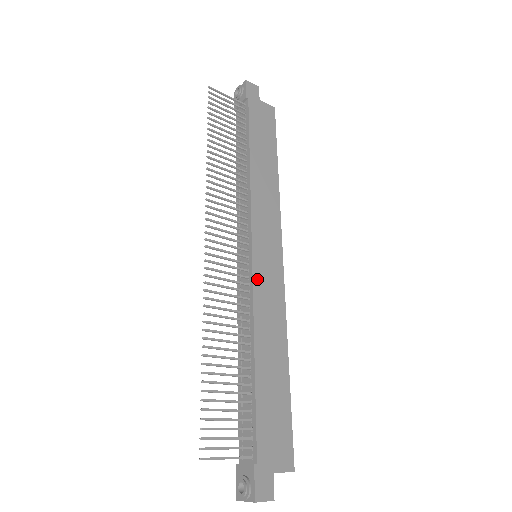
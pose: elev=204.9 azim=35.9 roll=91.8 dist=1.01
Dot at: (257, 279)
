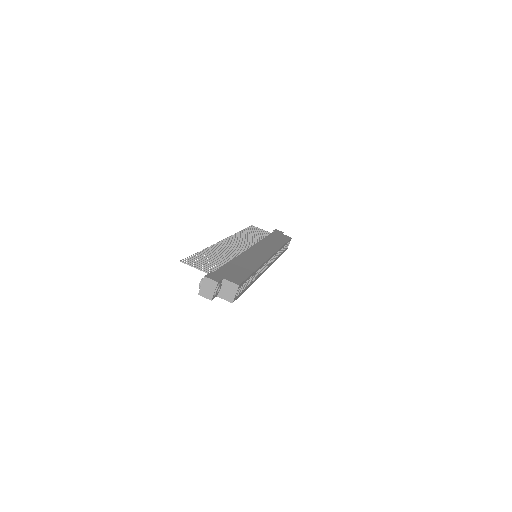
Dot at: (249, 251)
